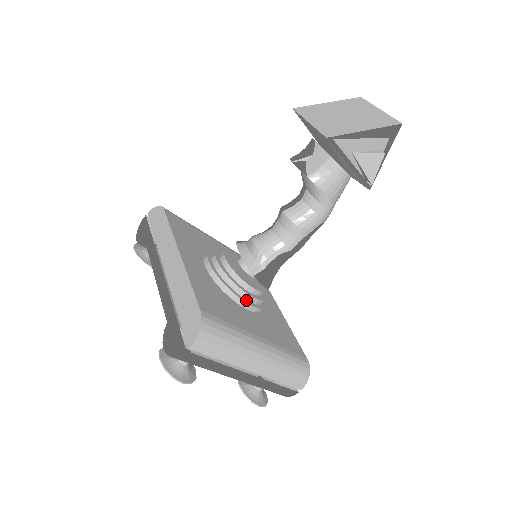
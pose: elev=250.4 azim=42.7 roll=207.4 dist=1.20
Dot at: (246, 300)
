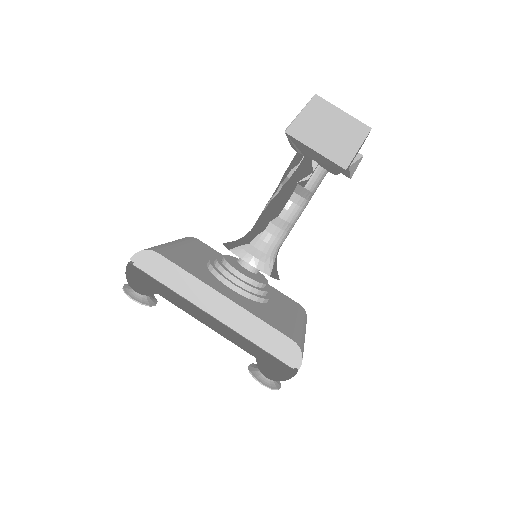
Dot at: (267, 296)
